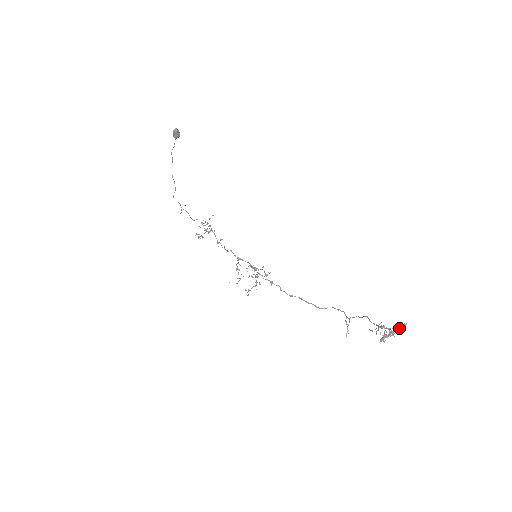
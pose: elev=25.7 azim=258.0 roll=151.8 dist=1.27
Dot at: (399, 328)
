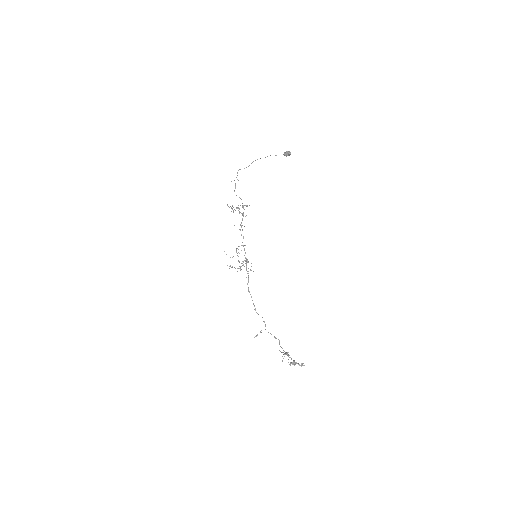
Dot at: (299, 364)
